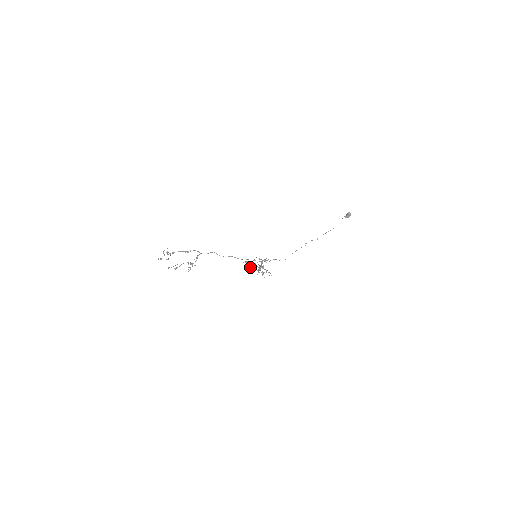
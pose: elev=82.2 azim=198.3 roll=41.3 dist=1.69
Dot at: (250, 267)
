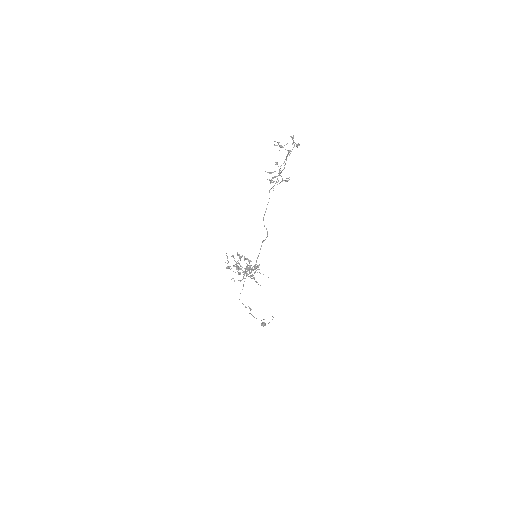
Dot at: (228, 266)
